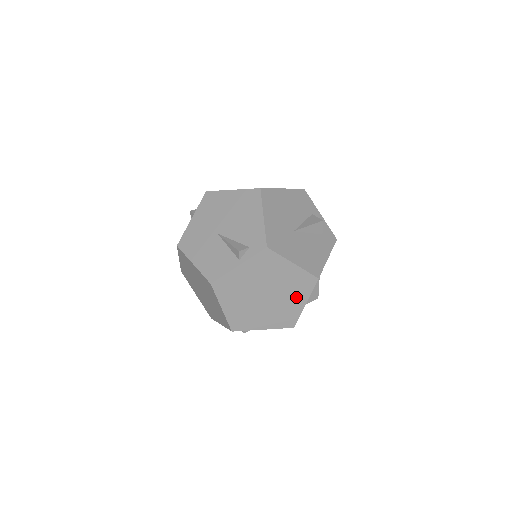
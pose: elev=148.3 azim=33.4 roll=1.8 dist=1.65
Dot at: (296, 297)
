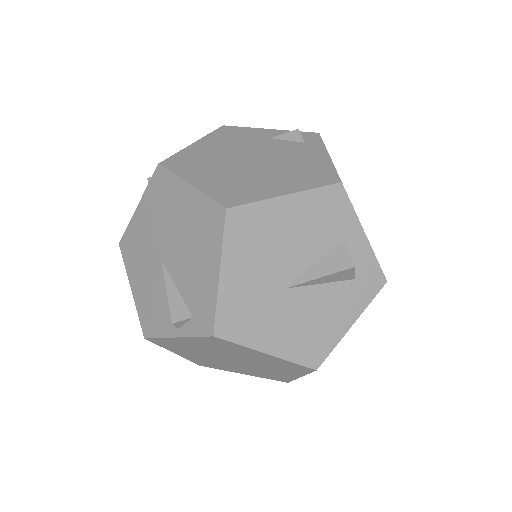
Dot at: (283, 371)
